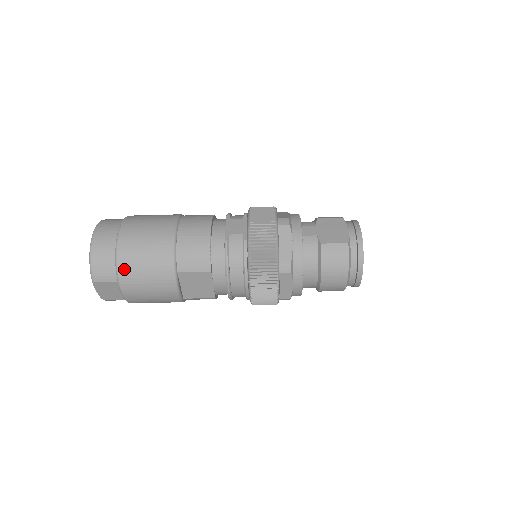
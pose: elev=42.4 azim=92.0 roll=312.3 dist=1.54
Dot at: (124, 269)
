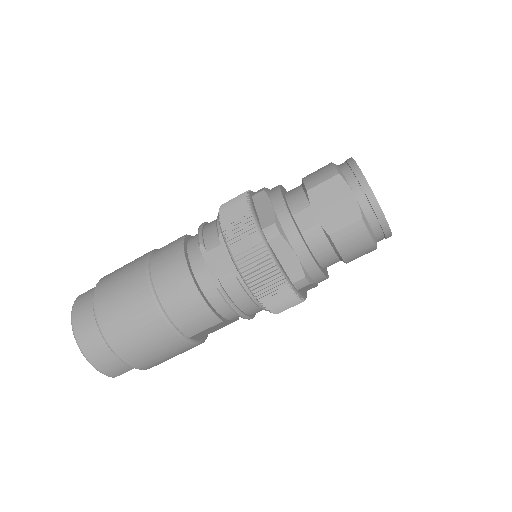
Dot at: (135, 362)
